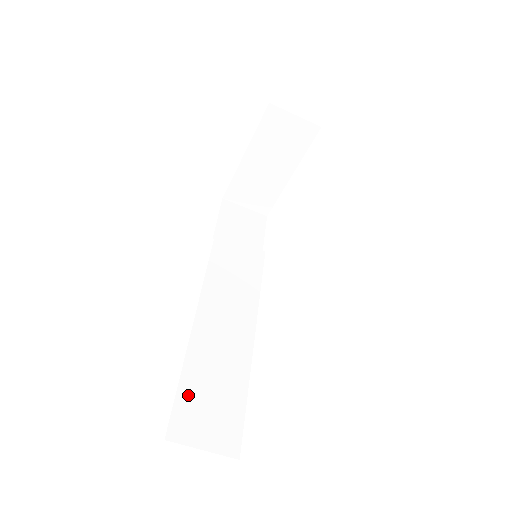
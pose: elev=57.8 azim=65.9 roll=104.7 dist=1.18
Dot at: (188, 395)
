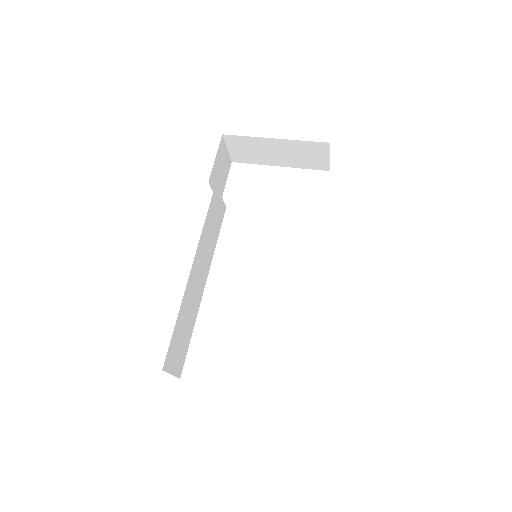
Dot at: (176, 336)
